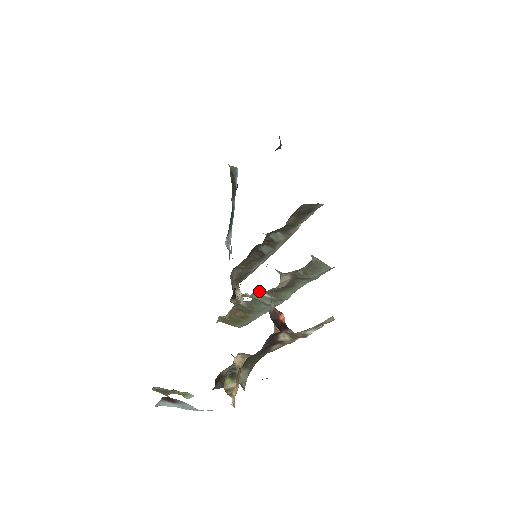
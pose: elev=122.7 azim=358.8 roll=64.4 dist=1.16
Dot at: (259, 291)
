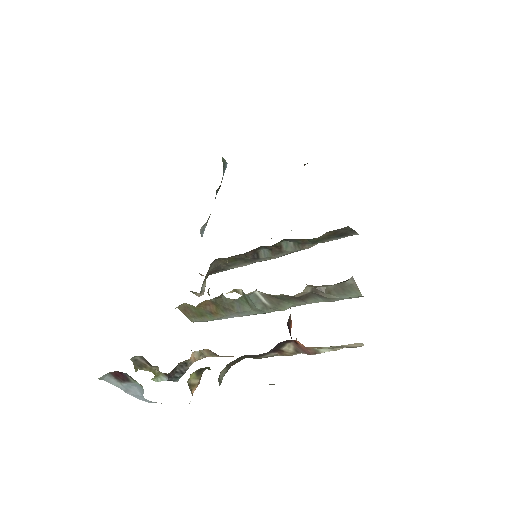
Dot at: (259, 292)
